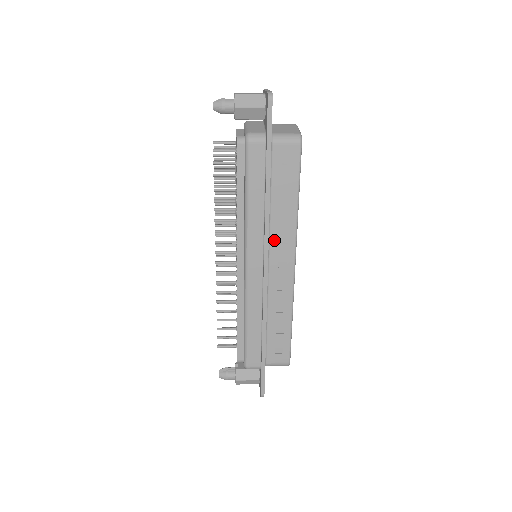
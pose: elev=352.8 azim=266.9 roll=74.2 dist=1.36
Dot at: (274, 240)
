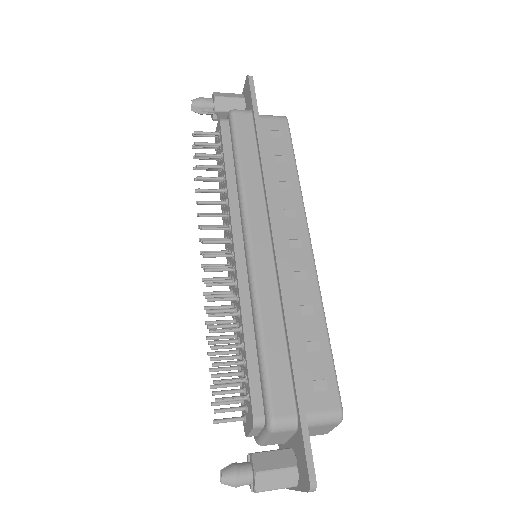
Dot at: (278, 213)
